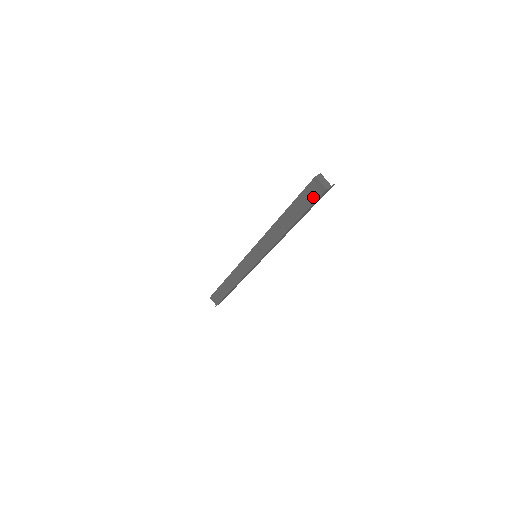
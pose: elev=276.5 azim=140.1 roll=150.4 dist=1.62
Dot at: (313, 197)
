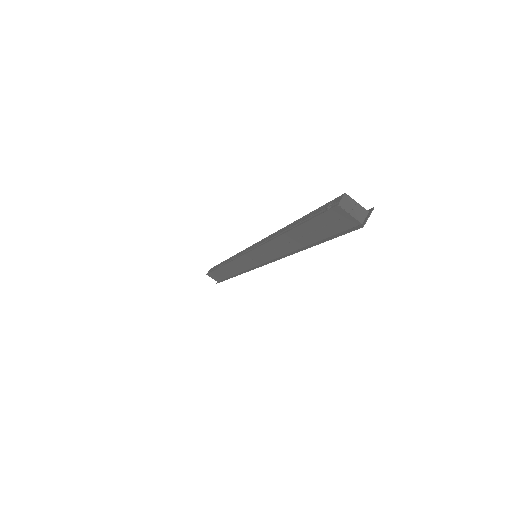
Dot at: (337, 227)
